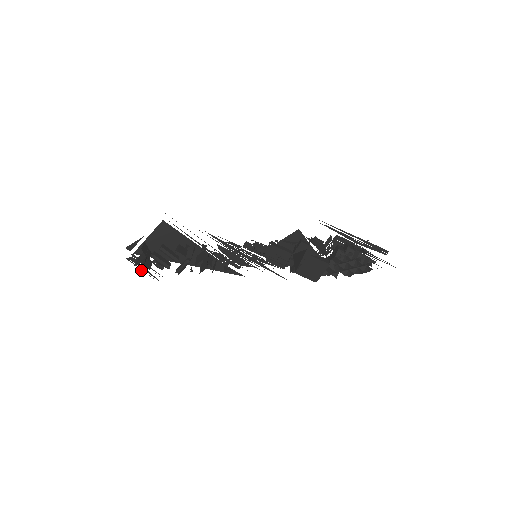
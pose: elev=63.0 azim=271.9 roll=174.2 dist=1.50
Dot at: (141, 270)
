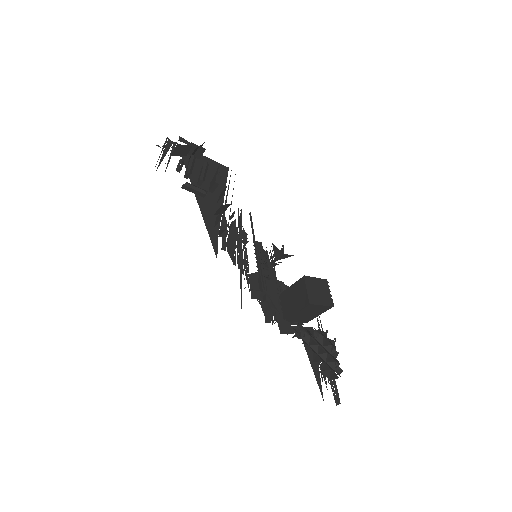
Dot at: (164, 149)
